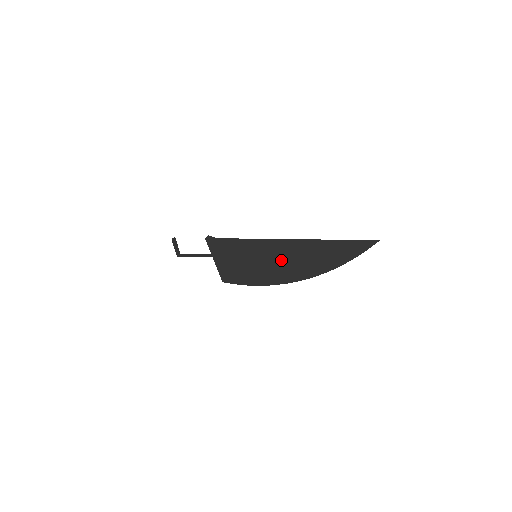
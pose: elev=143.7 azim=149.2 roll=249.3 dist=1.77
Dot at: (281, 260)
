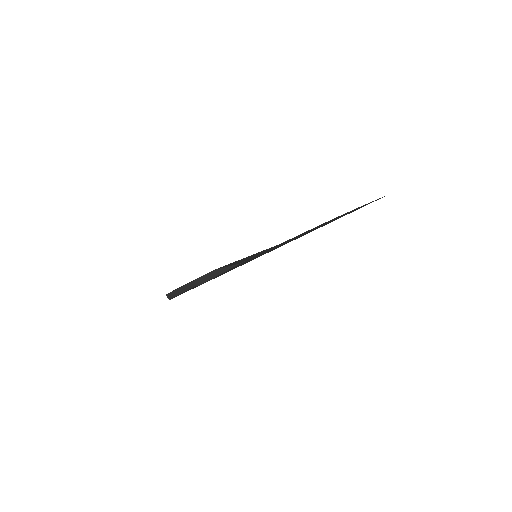
Dot at: occluded
